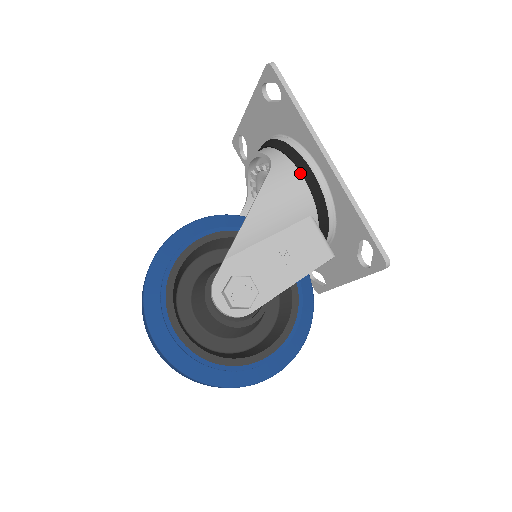
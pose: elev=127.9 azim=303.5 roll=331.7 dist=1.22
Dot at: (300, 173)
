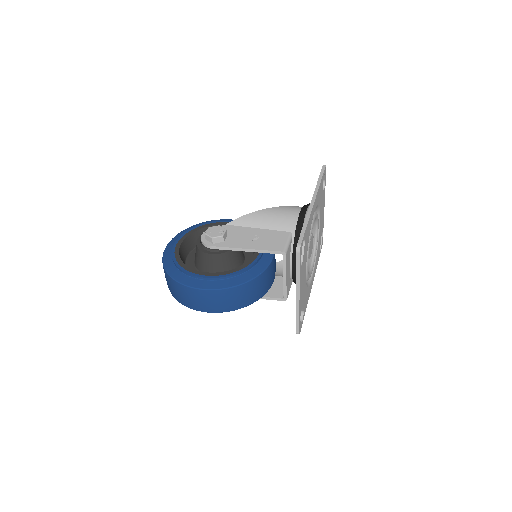
Dot at: (301, 211)
